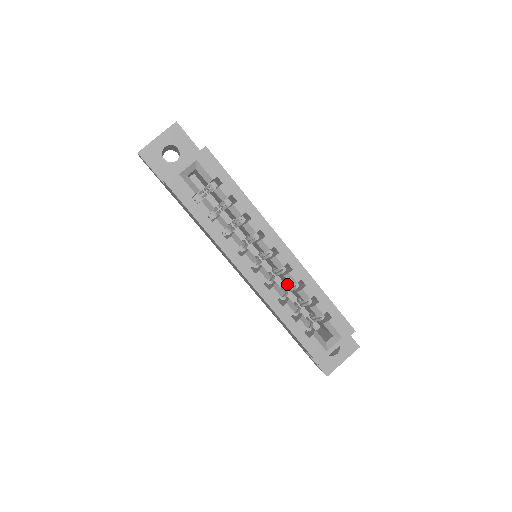
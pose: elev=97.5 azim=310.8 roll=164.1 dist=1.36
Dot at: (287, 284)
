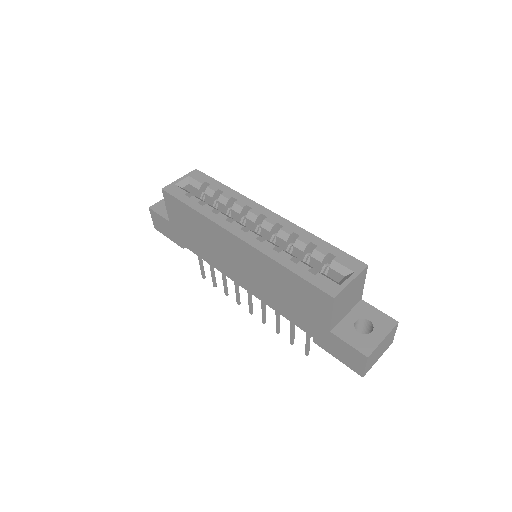
Dot at: occluded
